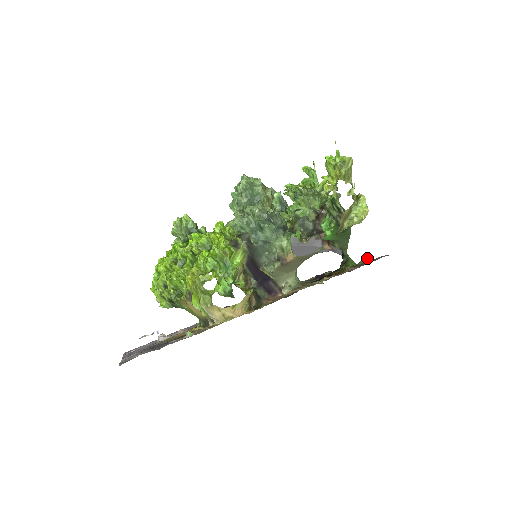
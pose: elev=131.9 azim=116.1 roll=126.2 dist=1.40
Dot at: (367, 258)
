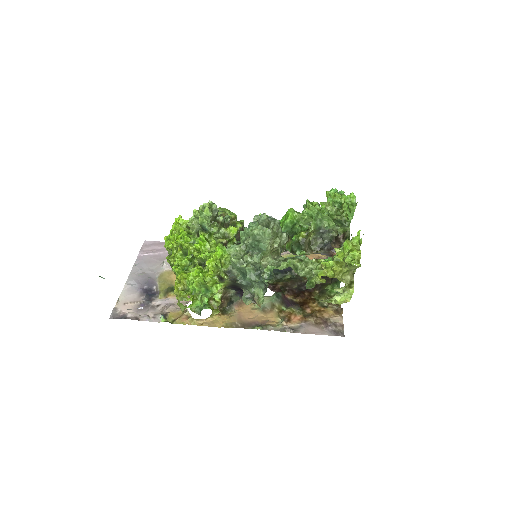
Dot at: (340, 308)
